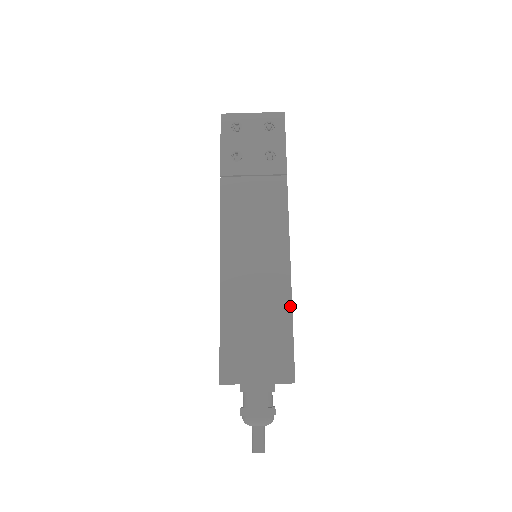
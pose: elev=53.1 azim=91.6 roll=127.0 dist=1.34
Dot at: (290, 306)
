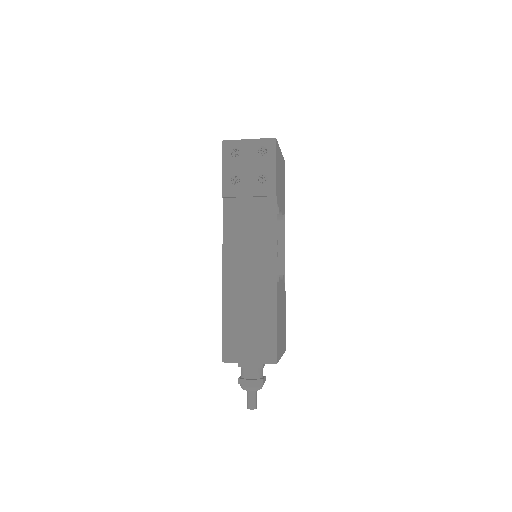
Dot at: (275, 306)
